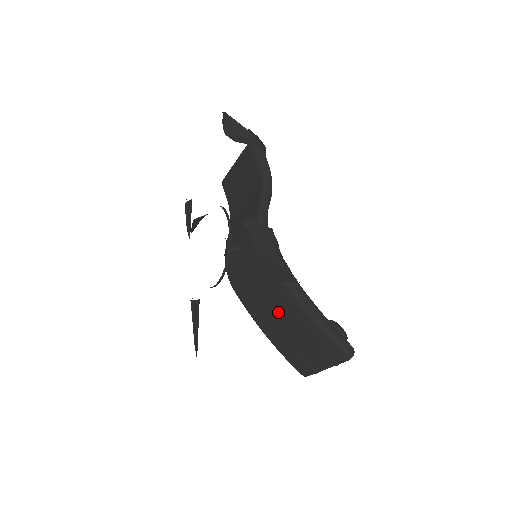
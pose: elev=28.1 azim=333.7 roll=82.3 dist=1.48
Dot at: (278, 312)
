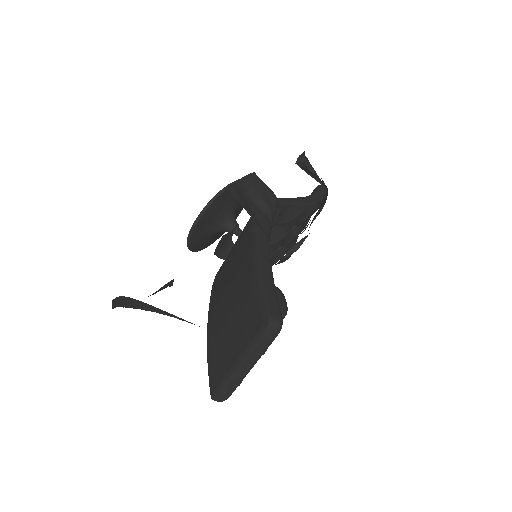
Dot at: (231, 280)
